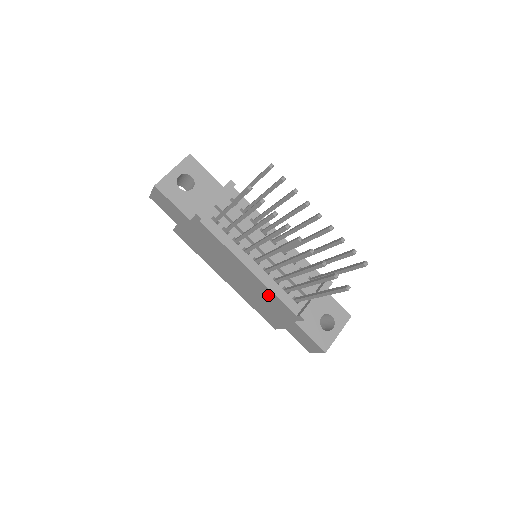
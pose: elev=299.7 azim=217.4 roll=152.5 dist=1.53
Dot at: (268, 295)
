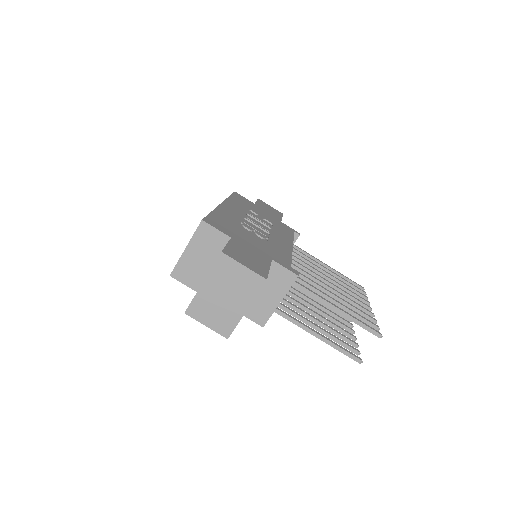
Dot at: occluded
